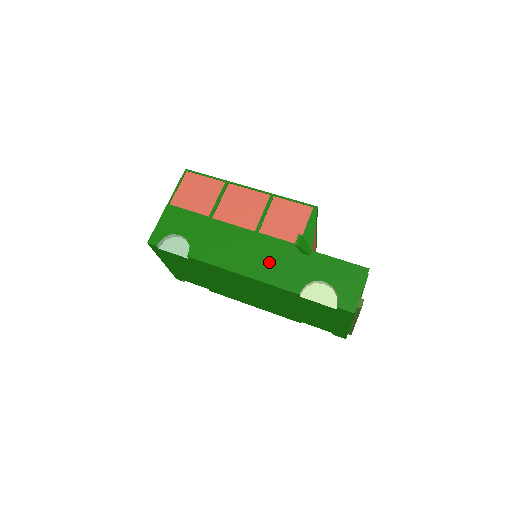
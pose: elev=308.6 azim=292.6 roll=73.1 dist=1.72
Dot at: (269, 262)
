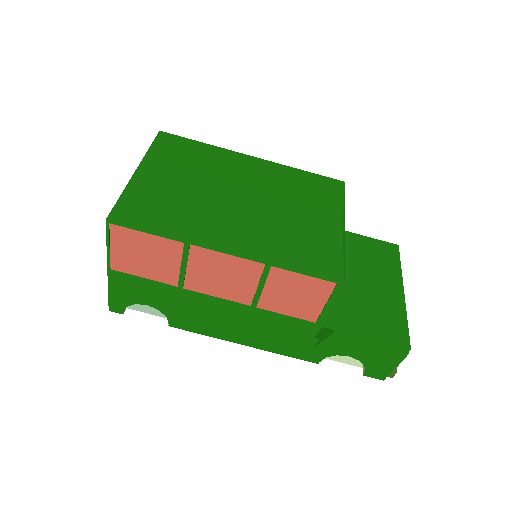
Dot at: (277, 337)
